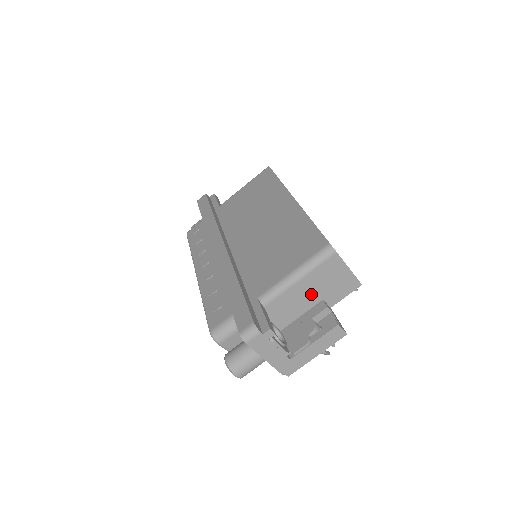
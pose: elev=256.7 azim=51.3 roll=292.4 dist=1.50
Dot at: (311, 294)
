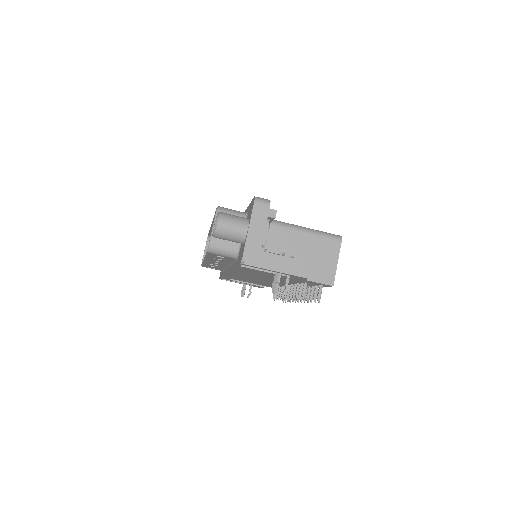
Dot at: (301, 252)
